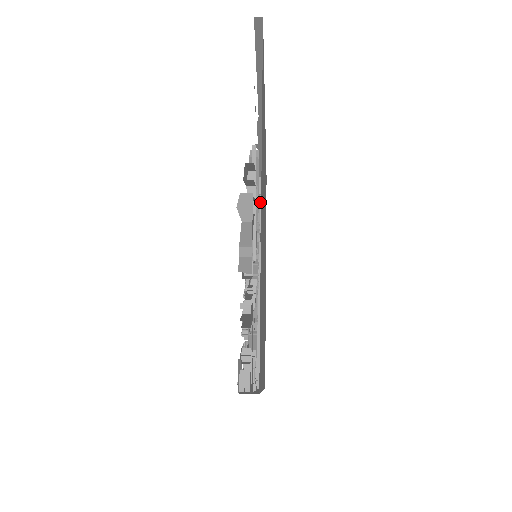
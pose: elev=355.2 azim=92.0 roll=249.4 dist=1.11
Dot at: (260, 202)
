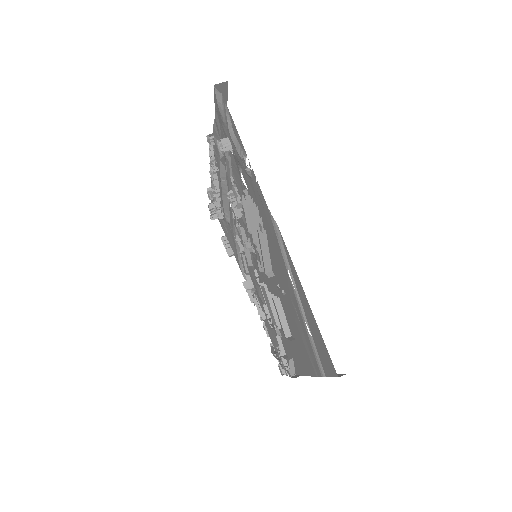
Dot at: occluded
